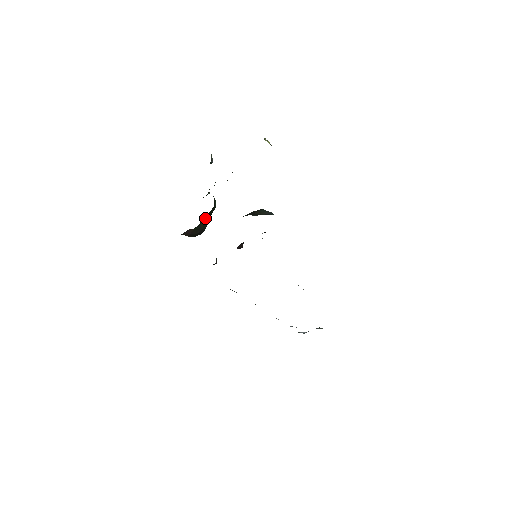
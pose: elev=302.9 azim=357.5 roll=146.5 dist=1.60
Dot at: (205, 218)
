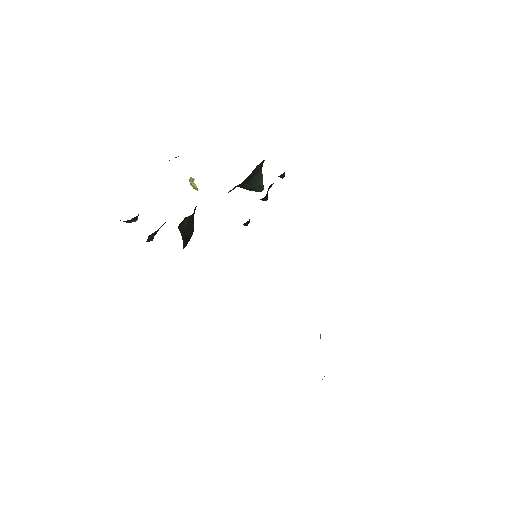
Dot at: (194, 211)
